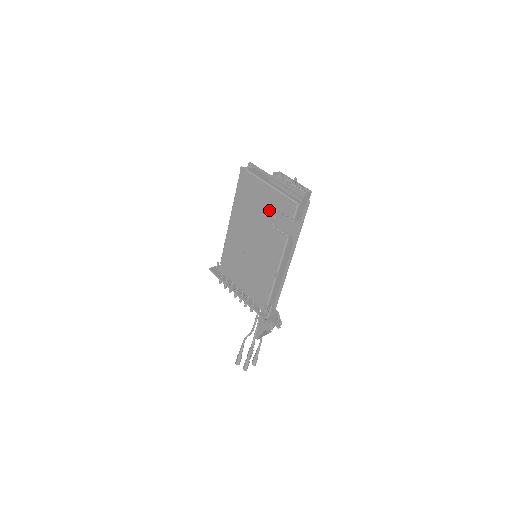
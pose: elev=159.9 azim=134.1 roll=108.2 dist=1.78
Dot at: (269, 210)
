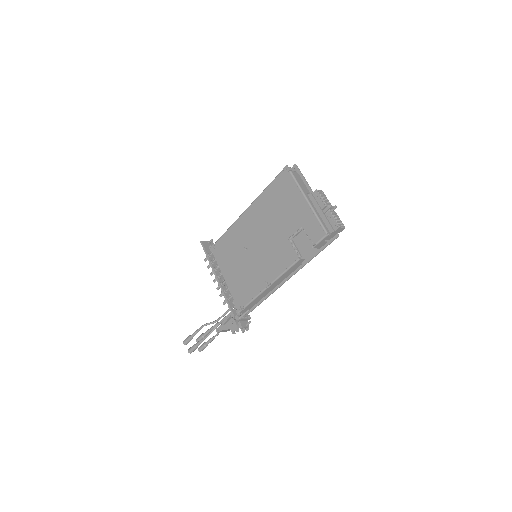
Dot at: (294, 223)
